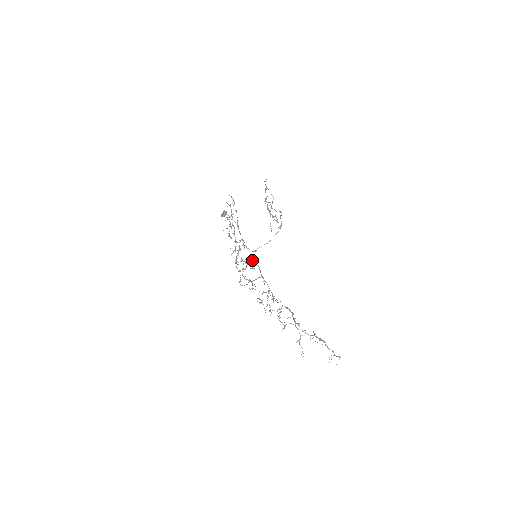
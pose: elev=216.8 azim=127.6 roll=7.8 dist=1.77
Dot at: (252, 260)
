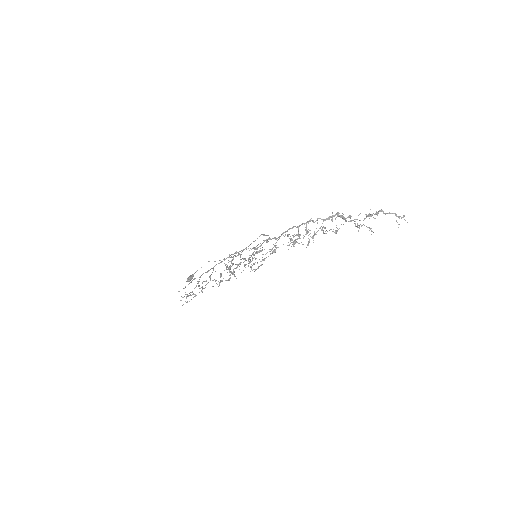
Dot at: (256, 251)
